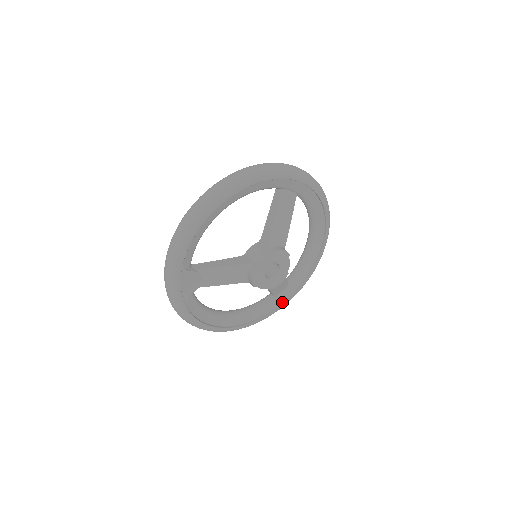
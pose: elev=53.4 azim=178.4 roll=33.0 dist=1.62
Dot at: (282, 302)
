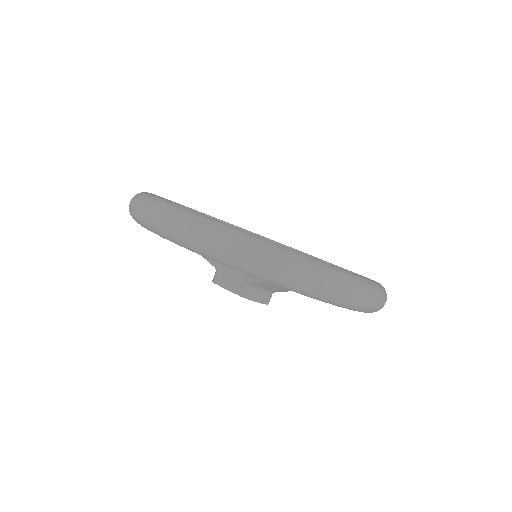
Dot at: occluded
